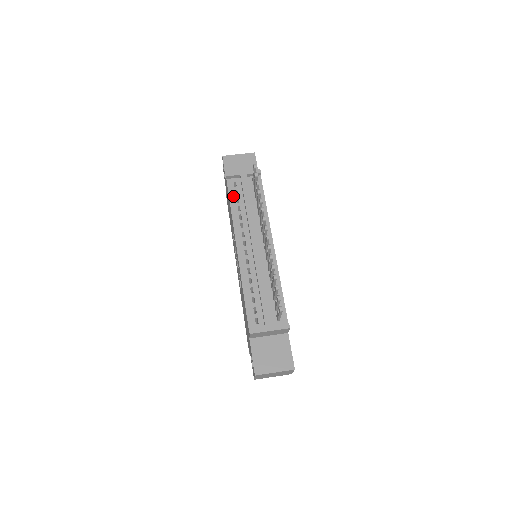
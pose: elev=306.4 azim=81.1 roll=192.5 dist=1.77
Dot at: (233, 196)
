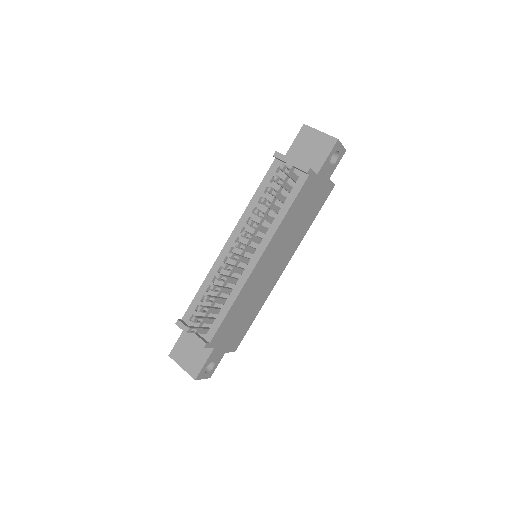
Dot at: (266, 182)
